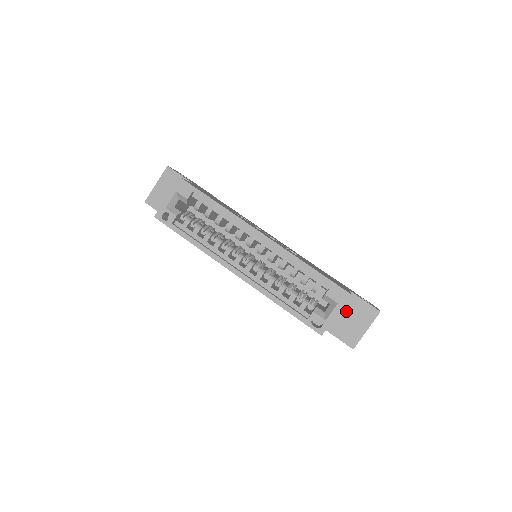
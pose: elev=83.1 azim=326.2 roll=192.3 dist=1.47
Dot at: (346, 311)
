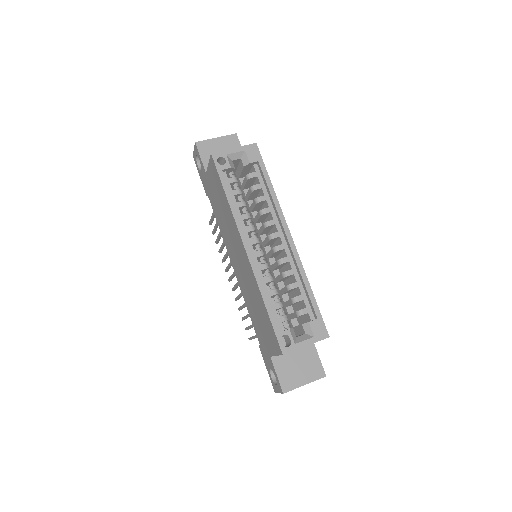
Dot at: (299, 356)
